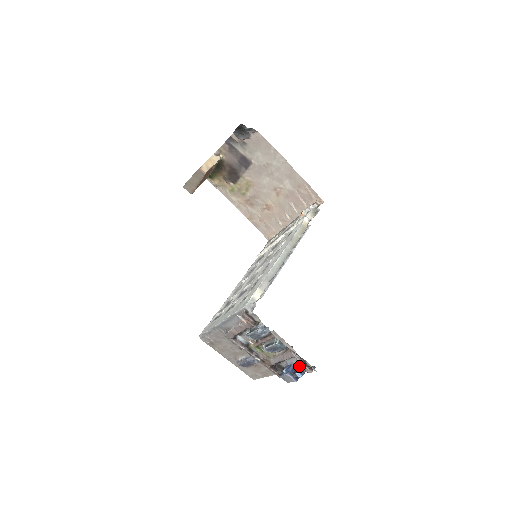
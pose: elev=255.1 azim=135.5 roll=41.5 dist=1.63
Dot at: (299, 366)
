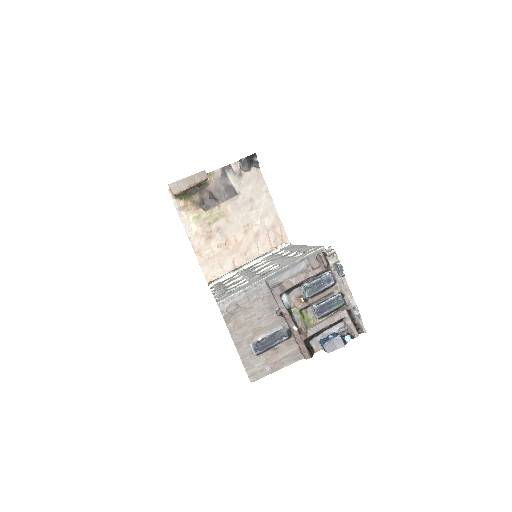
Dot at: (342, 333)
